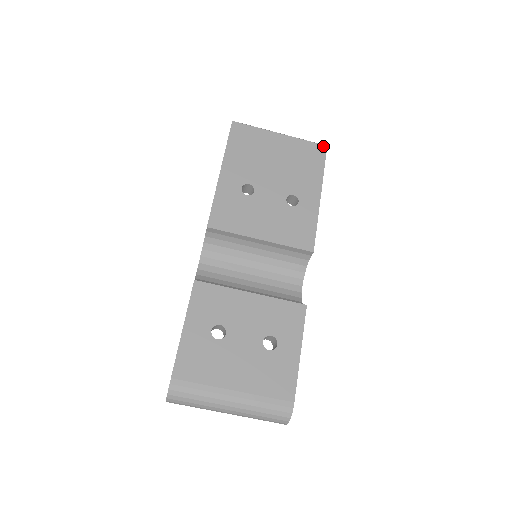
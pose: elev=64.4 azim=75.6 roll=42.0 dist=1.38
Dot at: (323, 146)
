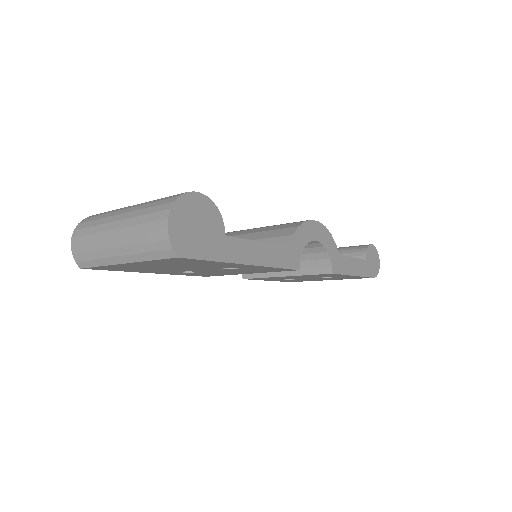
Dot at: (174, 259)
